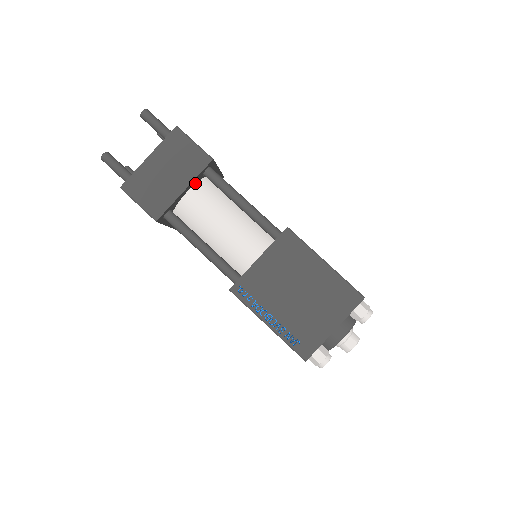
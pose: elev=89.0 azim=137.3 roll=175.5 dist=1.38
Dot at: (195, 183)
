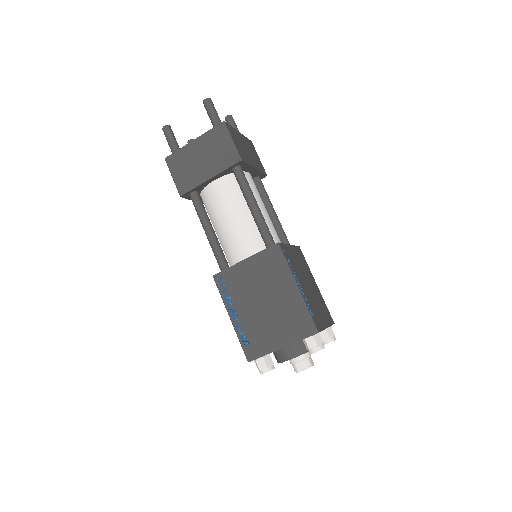
Dot at: (223, 175)
